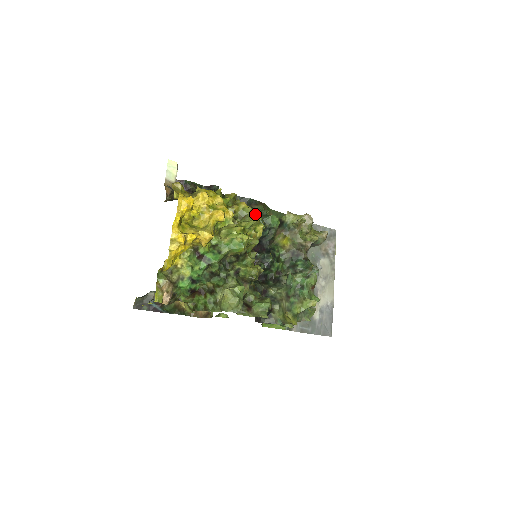
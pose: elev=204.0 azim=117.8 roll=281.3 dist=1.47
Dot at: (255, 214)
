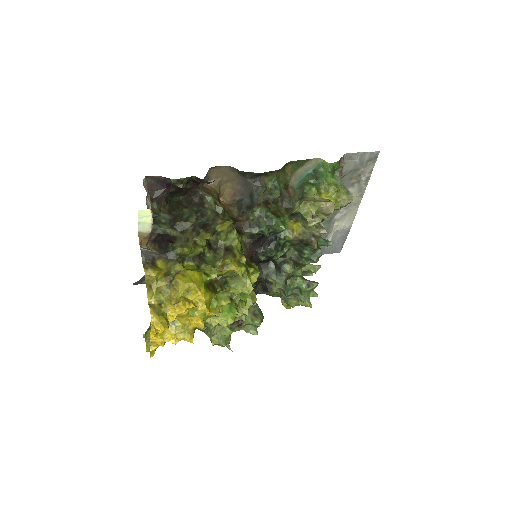
Dot at: (259, 214)
